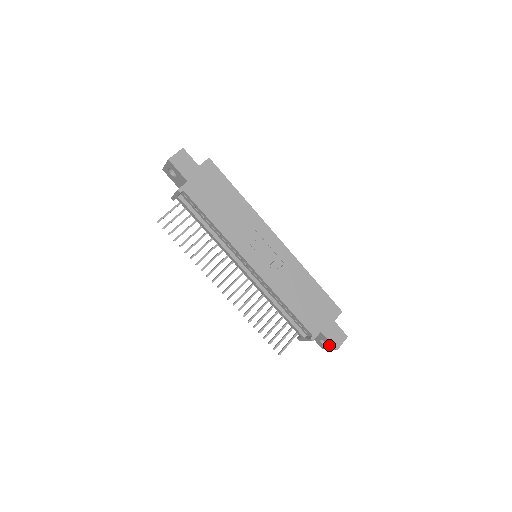
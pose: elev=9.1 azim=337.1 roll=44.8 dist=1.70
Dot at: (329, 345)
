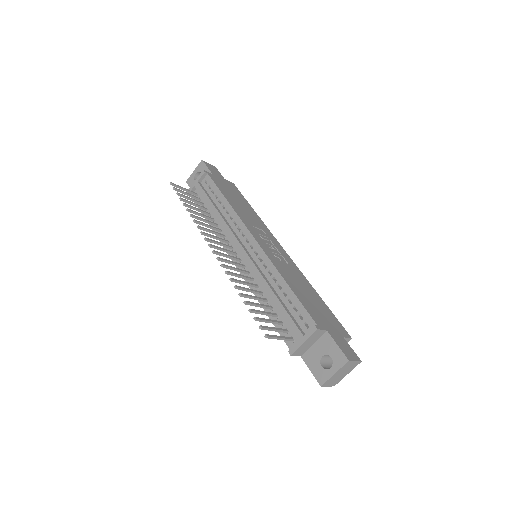
Dot at: (336, 358)
